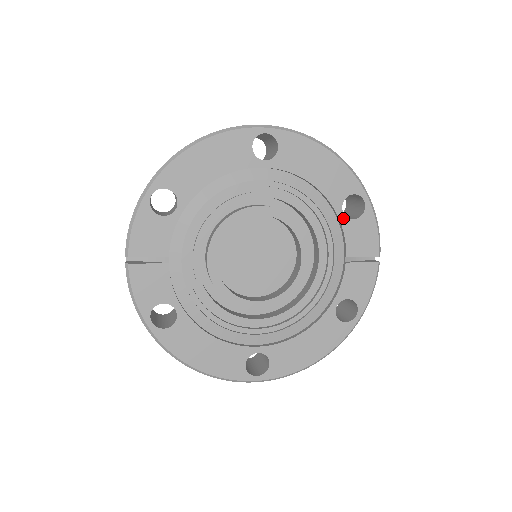
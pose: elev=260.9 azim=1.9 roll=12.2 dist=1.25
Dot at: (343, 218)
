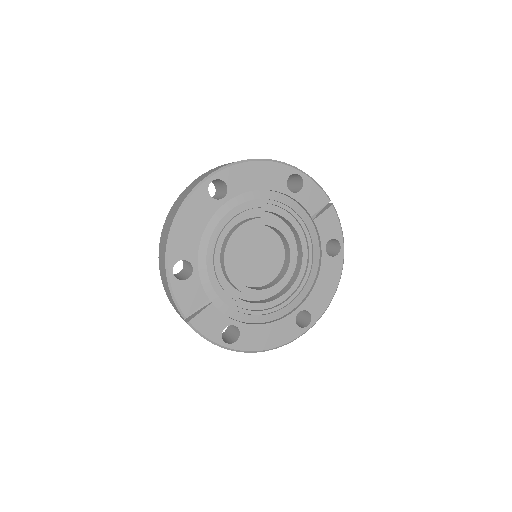
Dot at: (293, 195)
